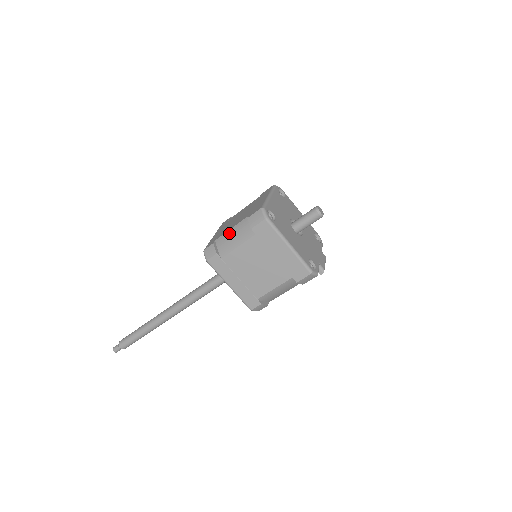
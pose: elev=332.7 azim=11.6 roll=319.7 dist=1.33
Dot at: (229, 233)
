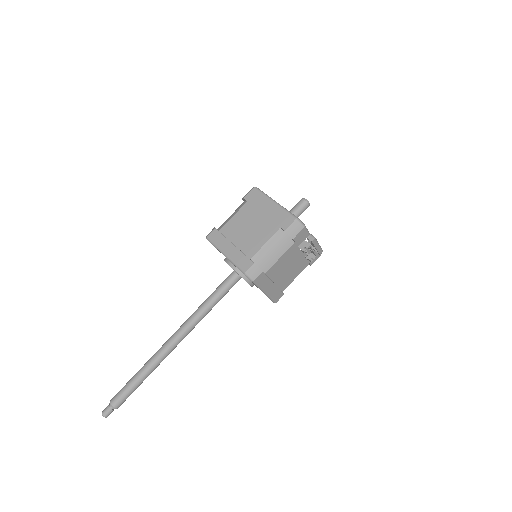
Dot at: occluded
